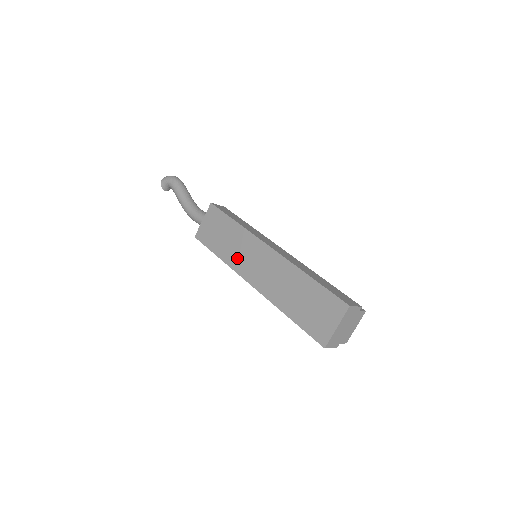
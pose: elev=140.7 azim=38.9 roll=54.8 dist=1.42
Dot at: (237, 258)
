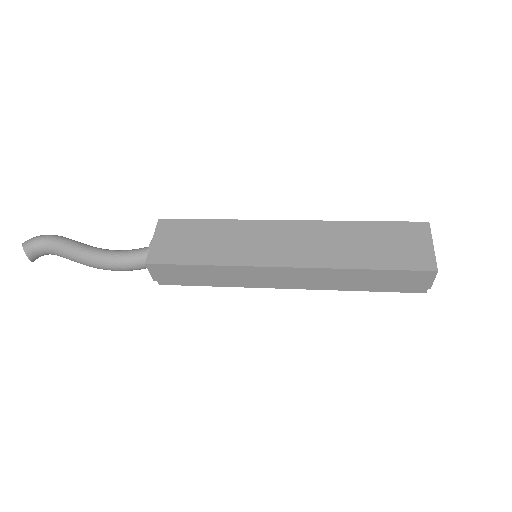
Dot at: (243, 251)
